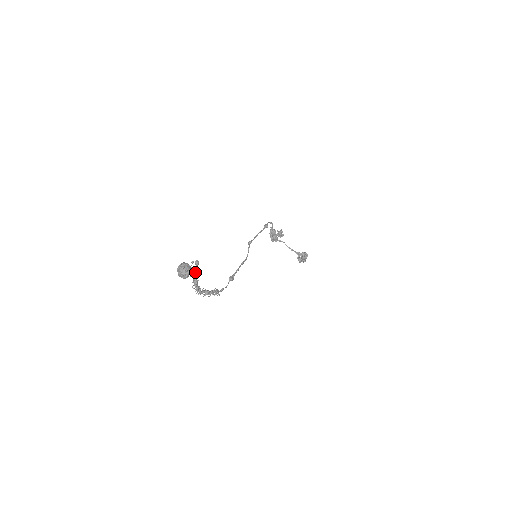
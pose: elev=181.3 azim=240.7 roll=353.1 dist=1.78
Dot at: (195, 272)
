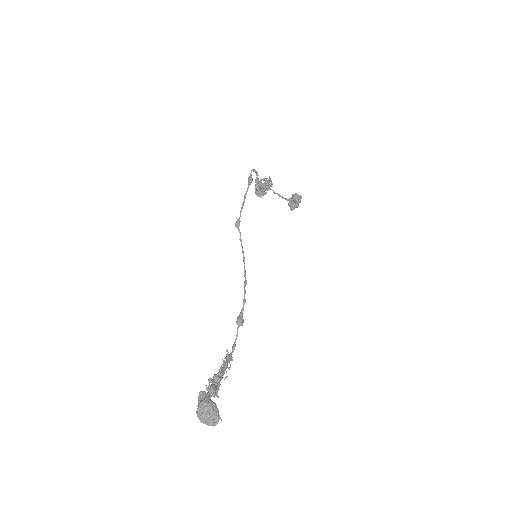
Dot at: (216, 390)
